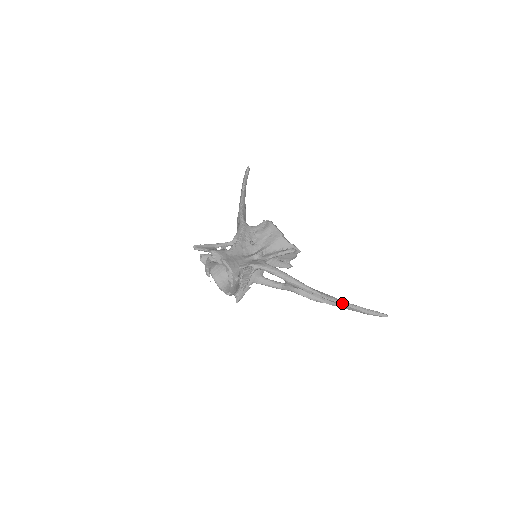
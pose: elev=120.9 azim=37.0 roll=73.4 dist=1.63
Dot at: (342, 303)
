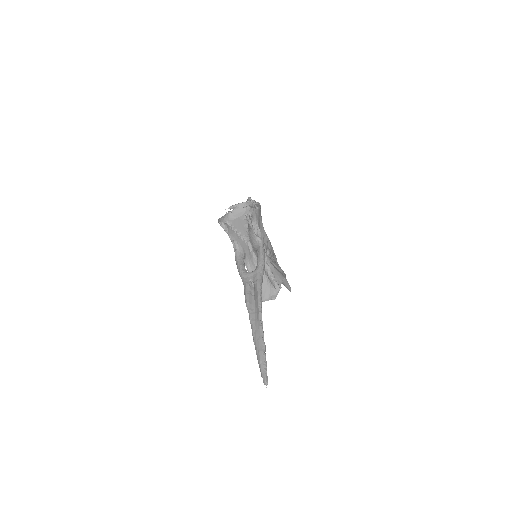
Dot at: (261, 325)
